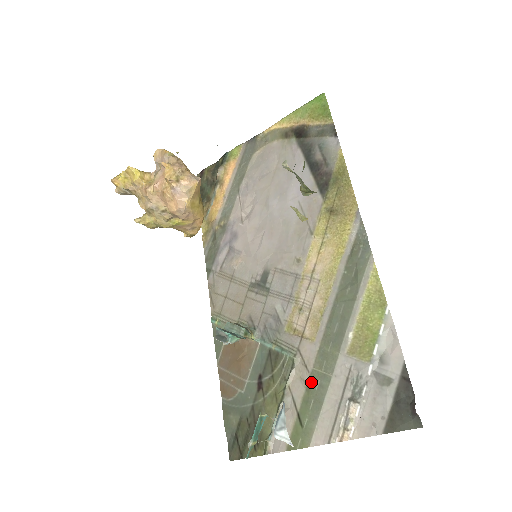
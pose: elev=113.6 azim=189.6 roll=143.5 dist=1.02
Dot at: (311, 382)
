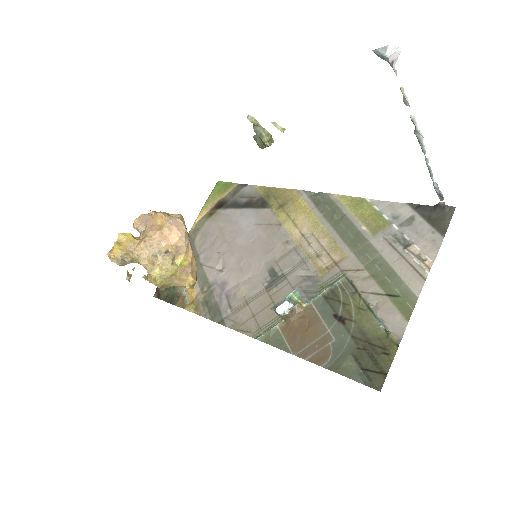
Dot at: (372, 271)
